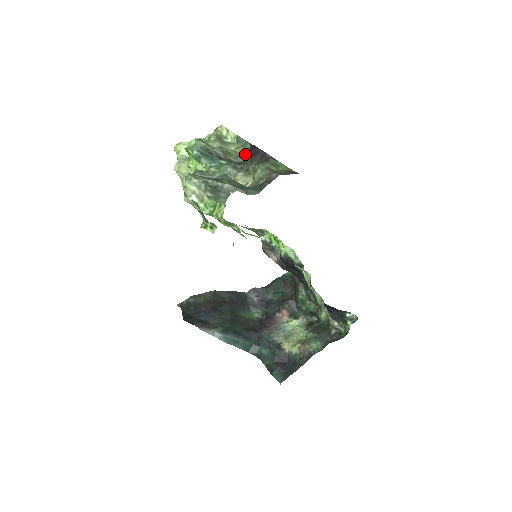
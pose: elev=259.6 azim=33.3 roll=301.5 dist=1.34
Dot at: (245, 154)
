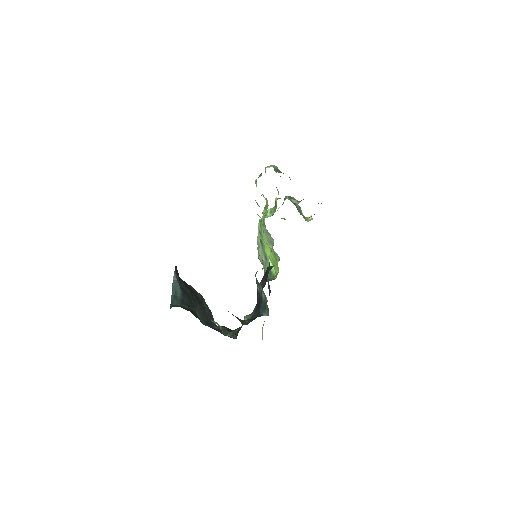
Dot at: occluded
